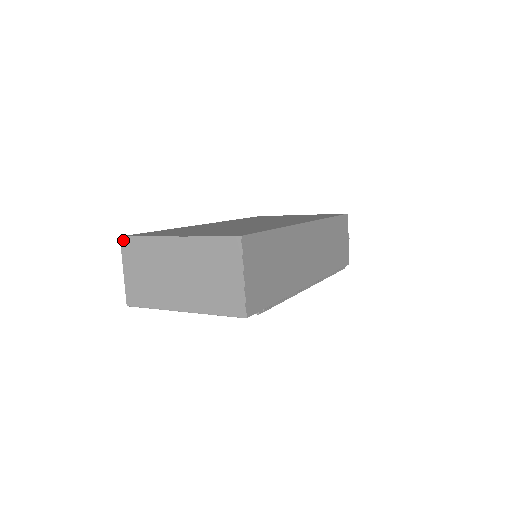
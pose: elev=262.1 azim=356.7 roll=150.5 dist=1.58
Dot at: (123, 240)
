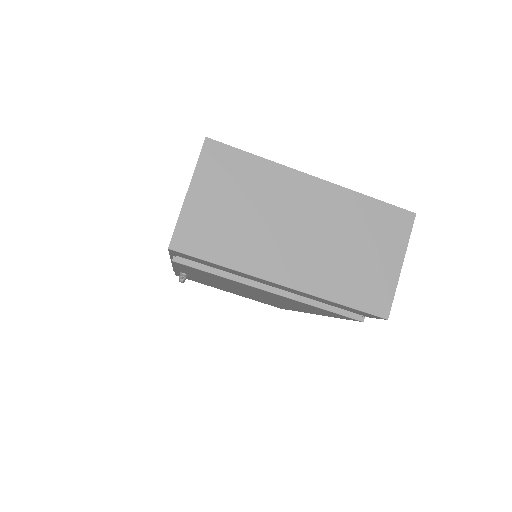
Dot at: (211, 144)
